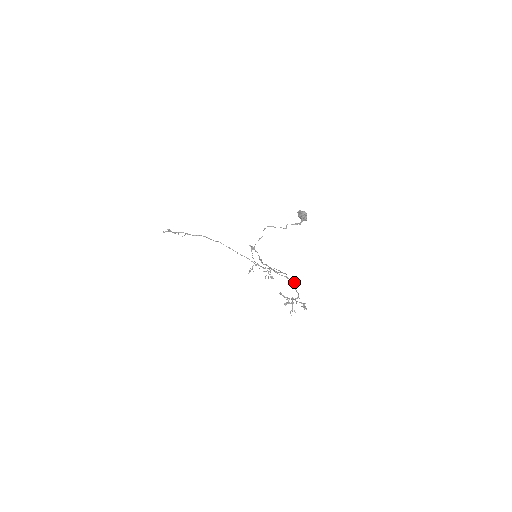
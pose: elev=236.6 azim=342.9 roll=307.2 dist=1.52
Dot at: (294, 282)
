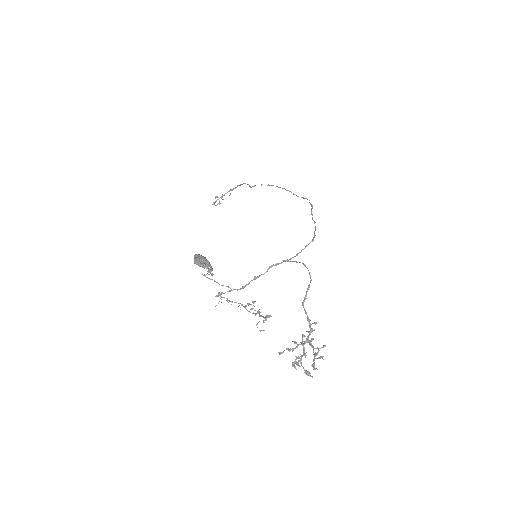
Dot at: (310, 278)
